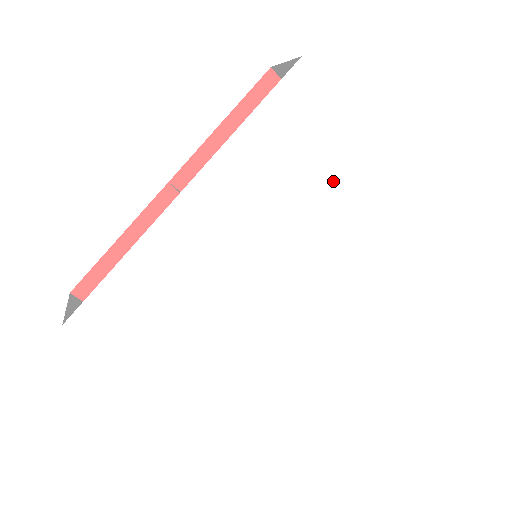
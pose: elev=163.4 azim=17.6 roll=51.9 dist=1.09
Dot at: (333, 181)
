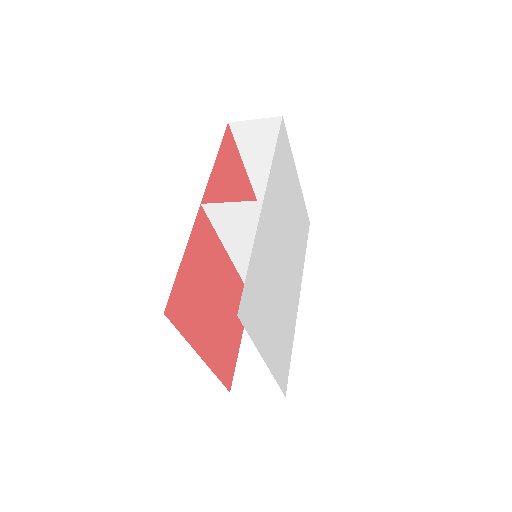
Dot at: (292, 196)
